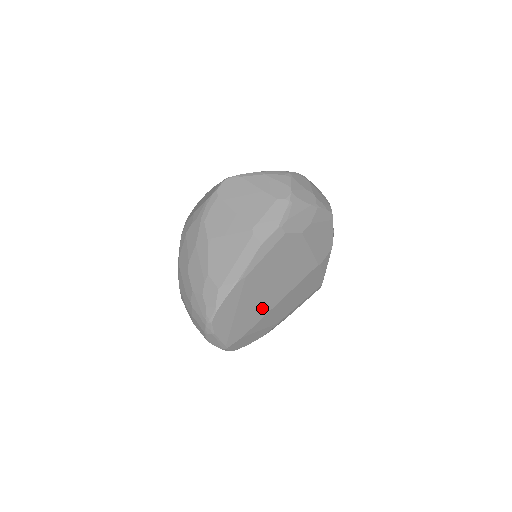
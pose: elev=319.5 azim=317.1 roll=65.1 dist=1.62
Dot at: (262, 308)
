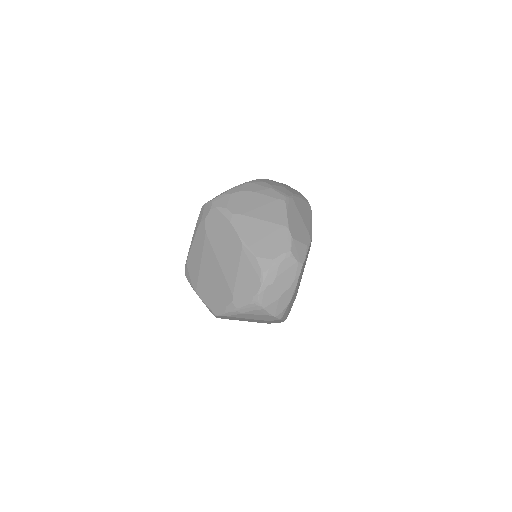
Dot at: occluded
